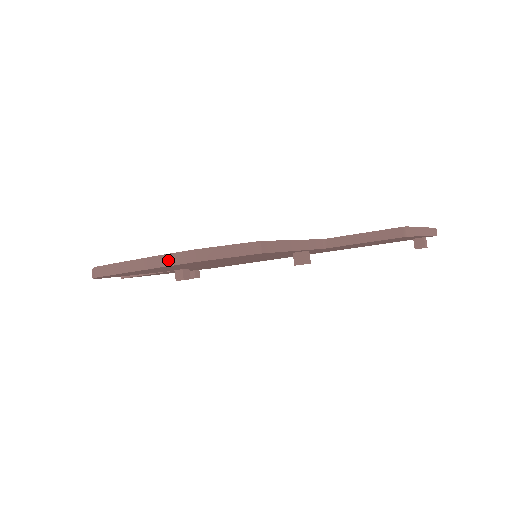
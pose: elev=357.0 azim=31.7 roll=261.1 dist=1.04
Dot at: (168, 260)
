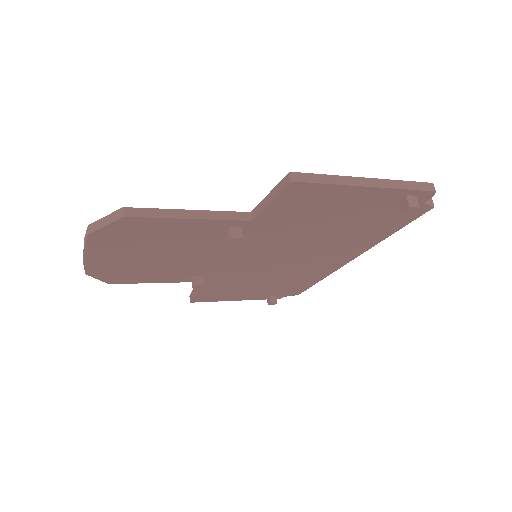
Dot at: (85, 240)
